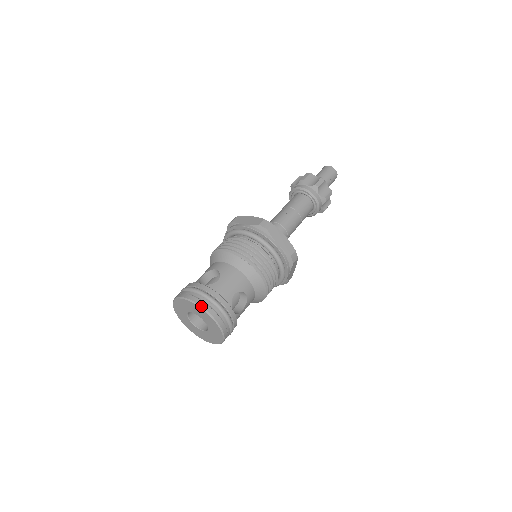
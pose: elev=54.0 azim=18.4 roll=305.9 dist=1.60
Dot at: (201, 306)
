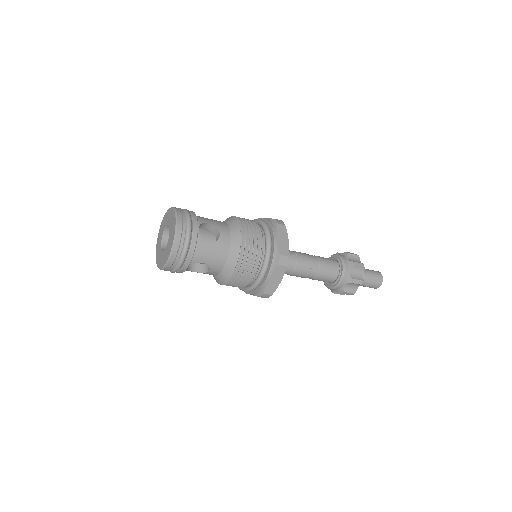
Dot at: (175, 242)
